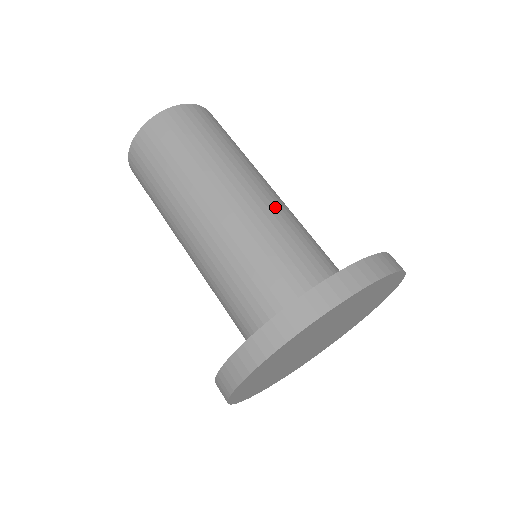
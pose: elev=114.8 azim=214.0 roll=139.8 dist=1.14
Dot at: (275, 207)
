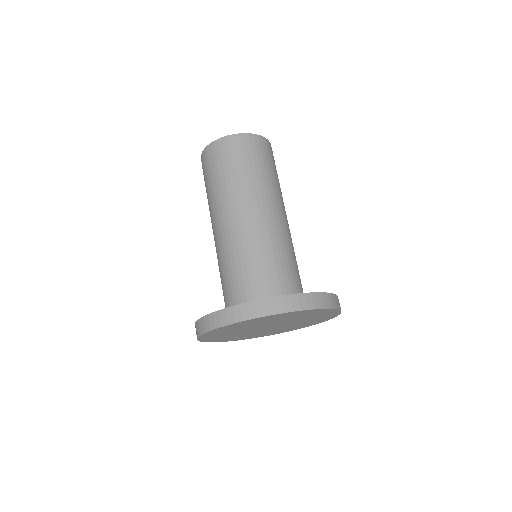
Dot at: occluded
